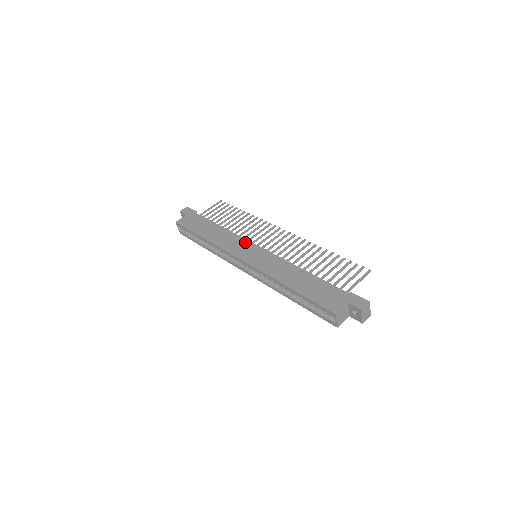
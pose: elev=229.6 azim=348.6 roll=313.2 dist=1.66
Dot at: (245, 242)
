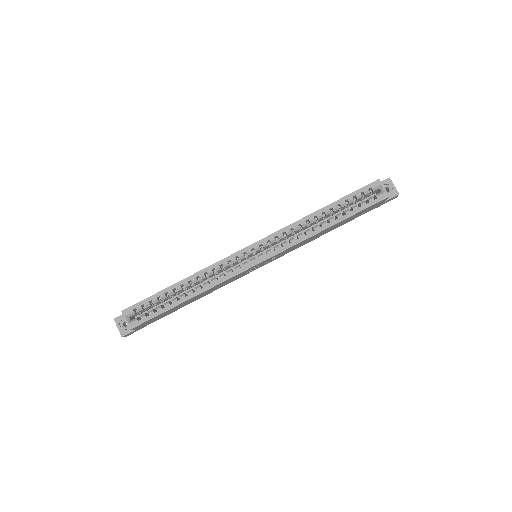
Dot at: occluded
